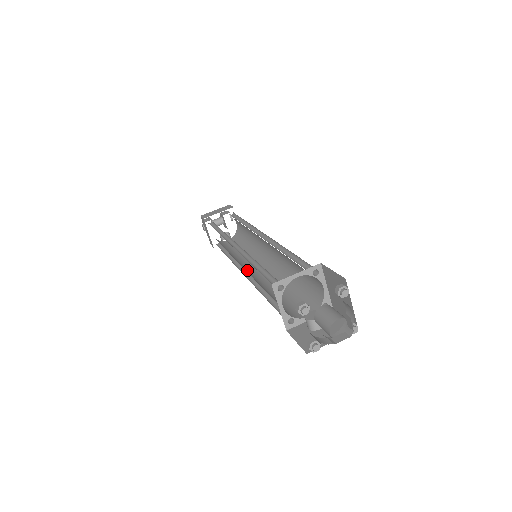
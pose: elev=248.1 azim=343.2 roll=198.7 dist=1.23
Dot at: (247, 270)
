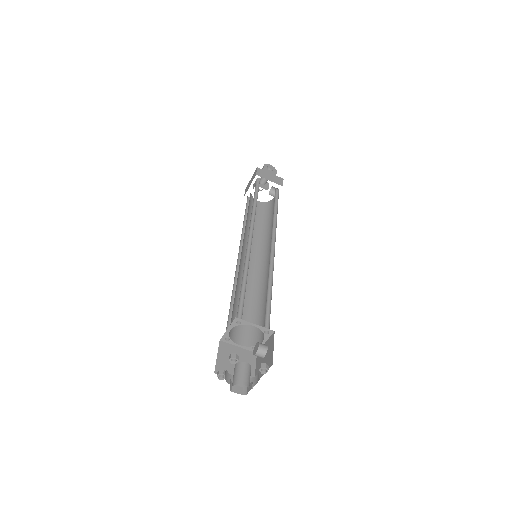
Dot at: (260, 265)
